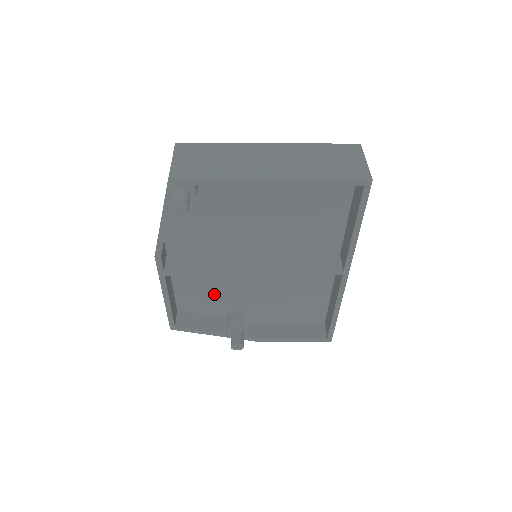
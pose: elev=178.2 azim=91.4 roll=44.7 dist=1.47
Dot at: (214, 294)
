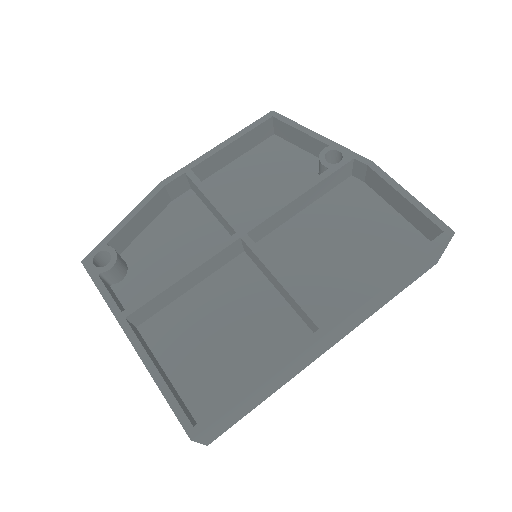
Dot at: occluded
